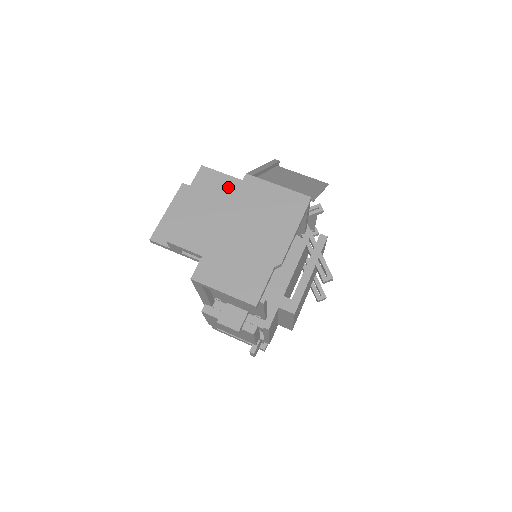
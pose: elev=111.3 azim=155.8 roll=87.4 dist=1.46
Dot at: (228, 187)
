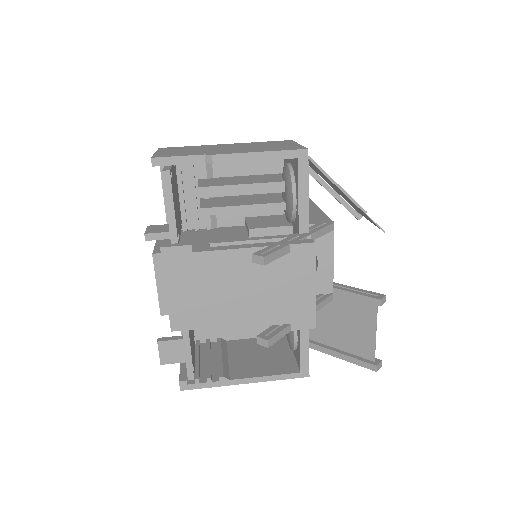
Dot at: occluded
